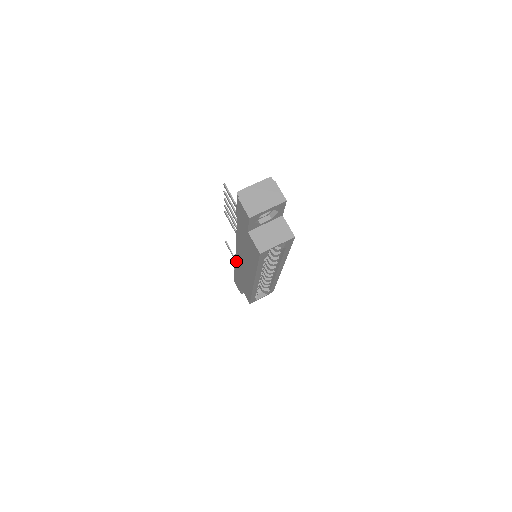
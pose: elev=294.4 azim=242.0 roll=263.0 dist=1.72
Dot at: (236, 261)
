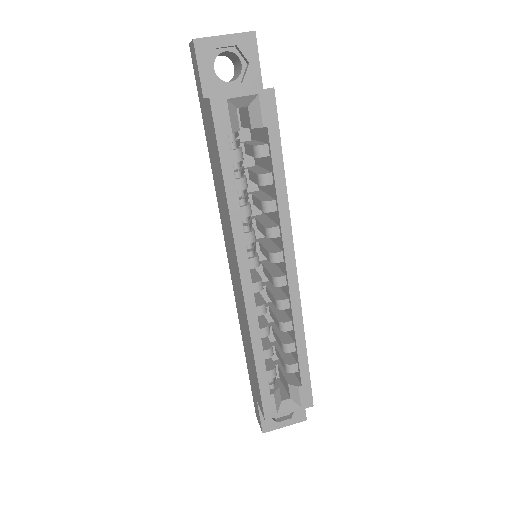
Dot at: (235, 301)
